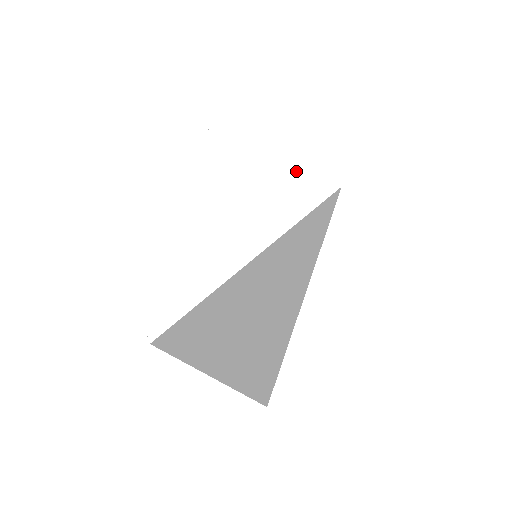
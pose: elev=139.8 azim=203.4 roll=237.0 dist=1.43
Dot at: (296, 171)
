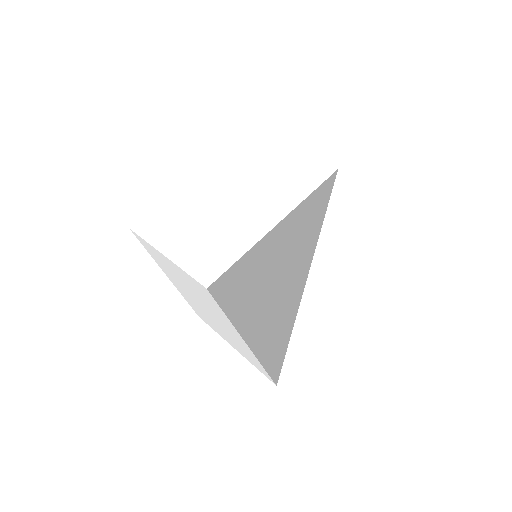
Dot at: (299, 168)
